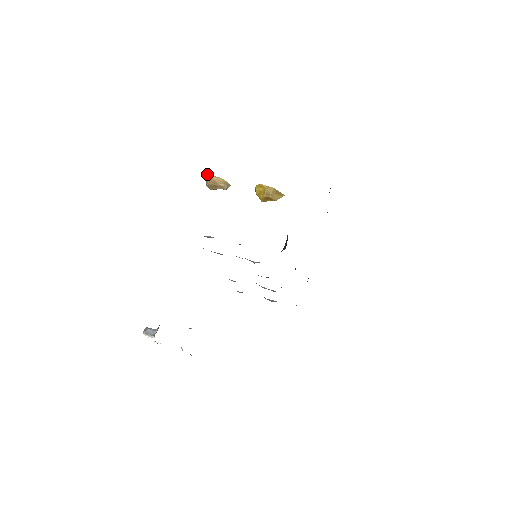
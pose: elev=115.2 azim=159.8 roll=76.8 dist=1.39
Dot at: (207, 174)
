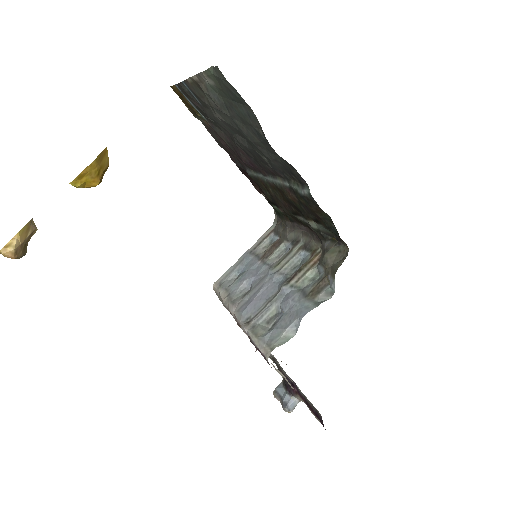
Dot at: (1, 253)
